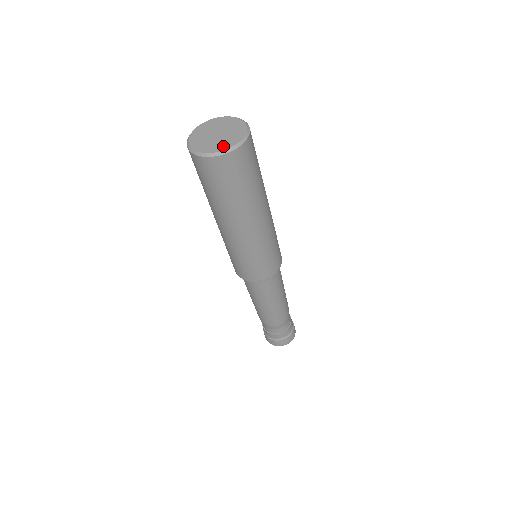
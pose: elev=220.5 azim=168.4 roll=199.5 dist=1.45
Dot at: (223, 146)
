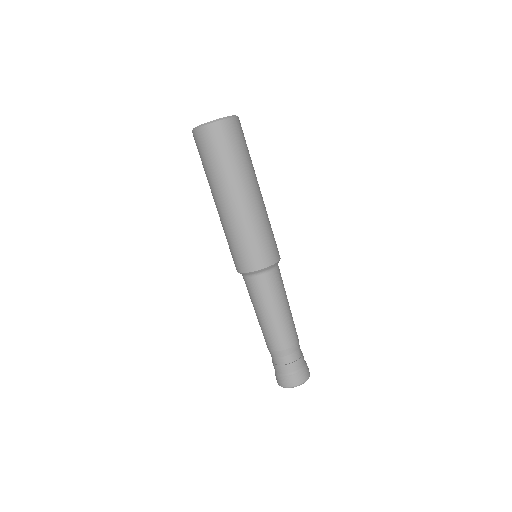
Dot at: (211, 121)
